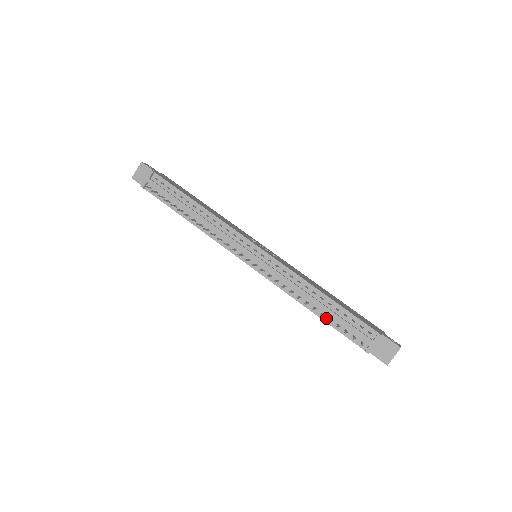
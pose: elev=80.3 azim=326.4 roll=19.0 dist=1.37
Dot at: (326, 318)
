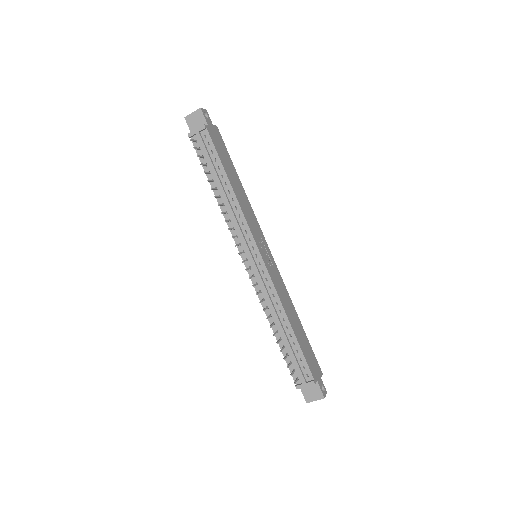
Dot at: (281, 343)
